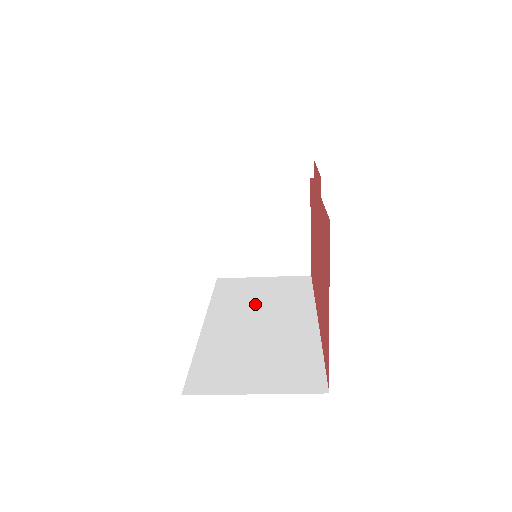
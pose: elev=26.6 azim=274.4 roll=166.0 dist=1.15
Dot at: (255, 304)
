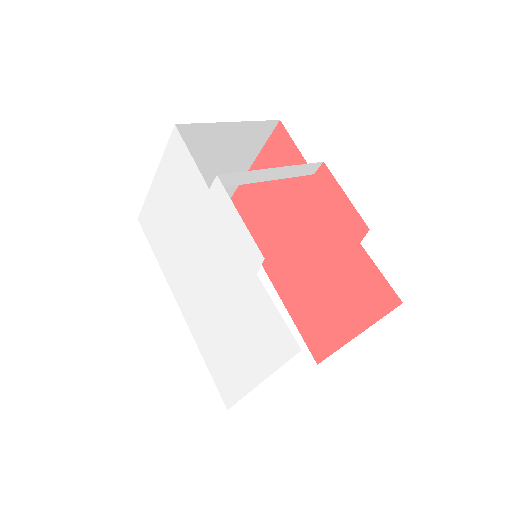
Dot at: occluded
